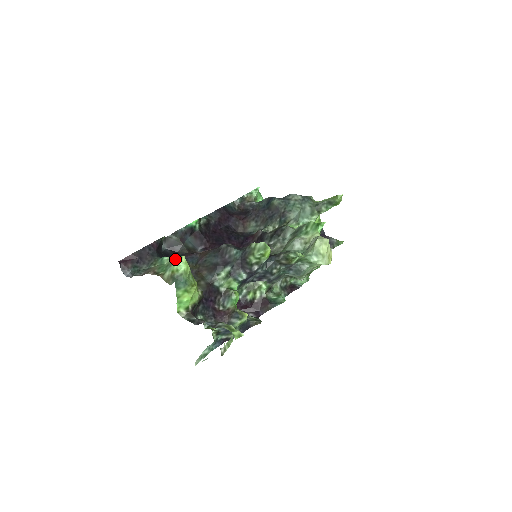
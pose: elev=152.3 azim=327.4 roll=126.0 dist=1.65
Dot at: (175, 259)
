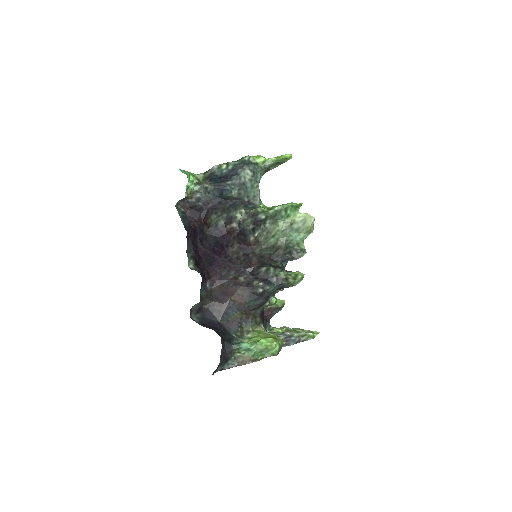
Dot at: (269, 348)
